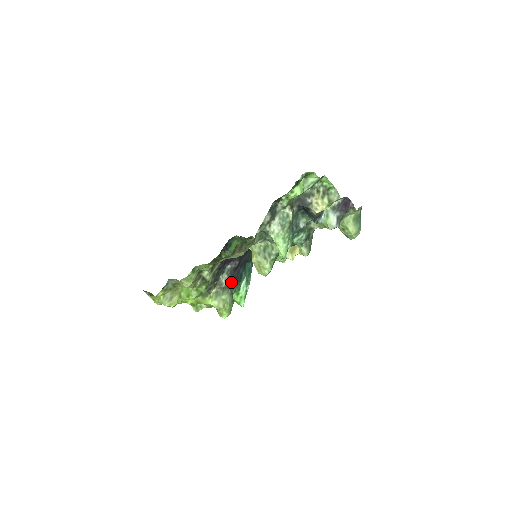
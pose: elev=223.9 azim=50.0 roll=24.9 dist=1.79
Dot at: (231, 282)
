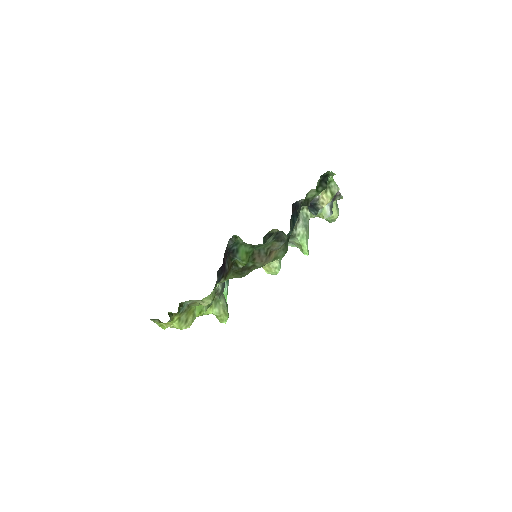
Dot at: (224, 285)
